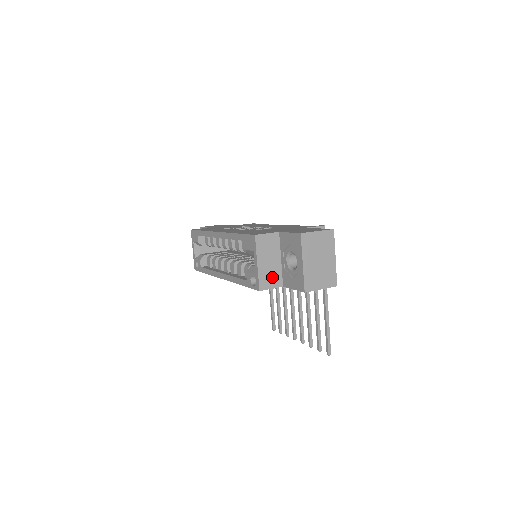
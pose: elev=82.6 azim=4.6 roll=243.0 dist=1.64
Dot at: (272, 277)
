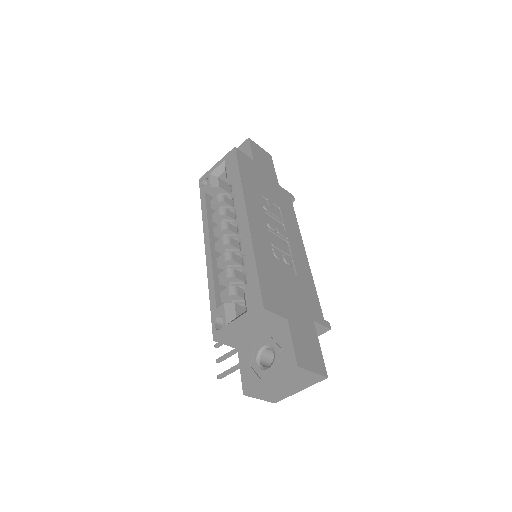
Dot at: (237, 339)
